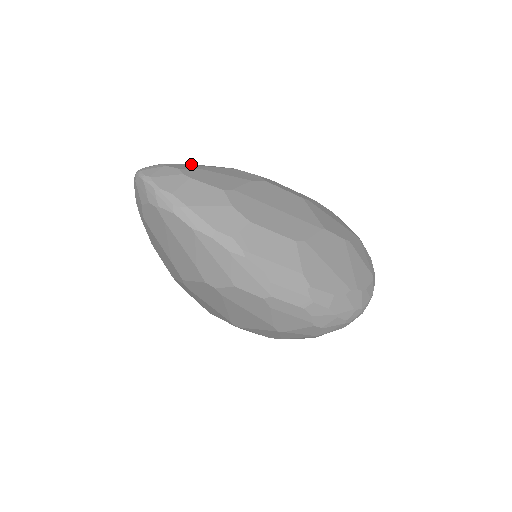
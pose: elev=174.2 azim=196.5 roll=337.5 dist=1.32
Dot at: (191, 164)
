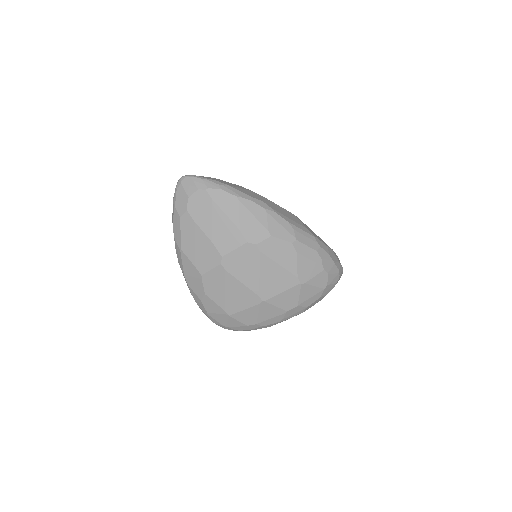
Dot at: occluded
